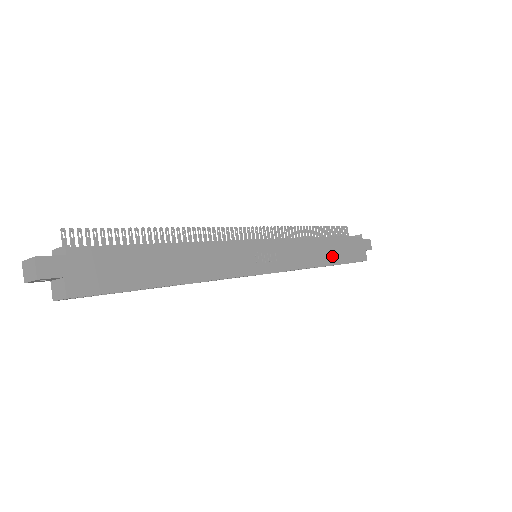
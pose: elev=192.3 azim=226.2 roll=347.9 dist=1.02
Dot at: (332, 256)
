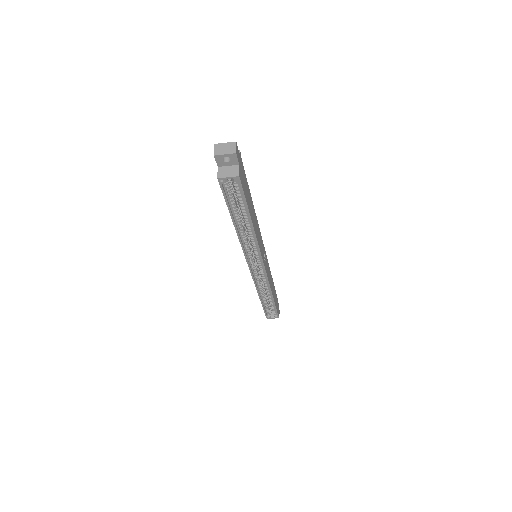
Dot at: occluded
